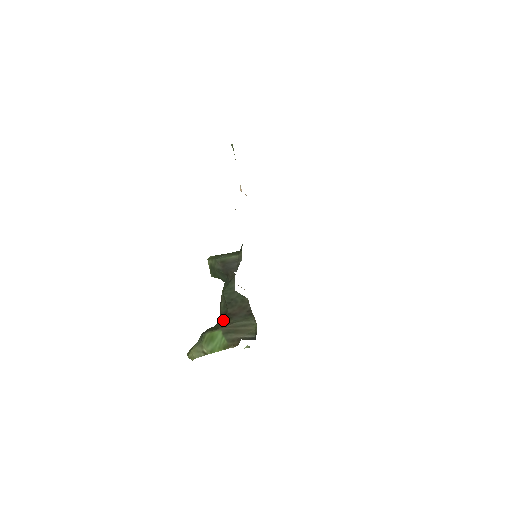
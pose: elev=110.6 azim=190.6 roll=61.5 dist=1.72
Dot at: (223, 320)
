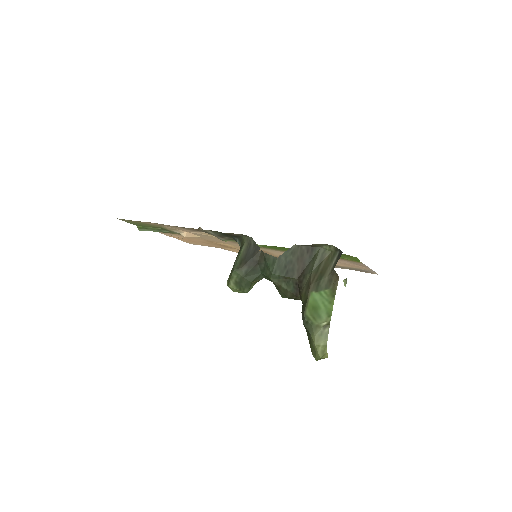
Dot at: (301, 290)
